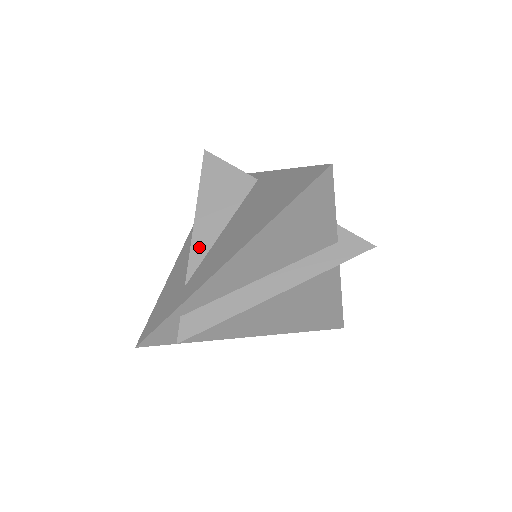
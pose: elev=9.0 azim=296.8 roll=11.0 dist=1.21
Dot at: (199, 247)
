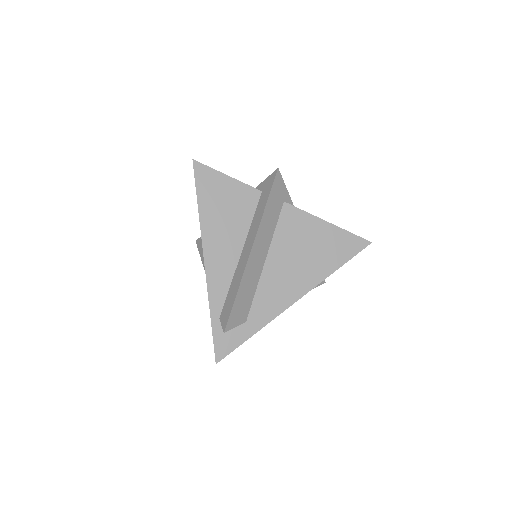
Dot at: occluded
